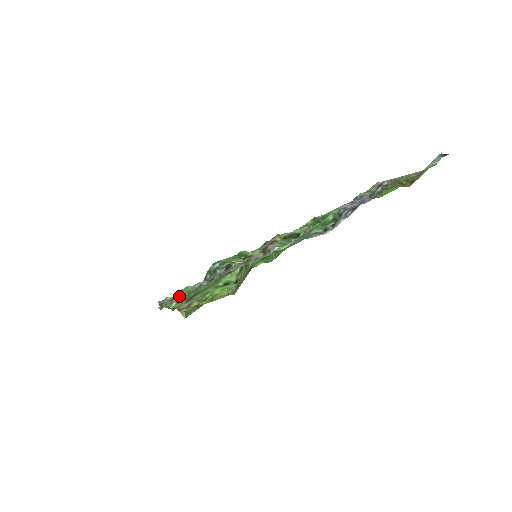
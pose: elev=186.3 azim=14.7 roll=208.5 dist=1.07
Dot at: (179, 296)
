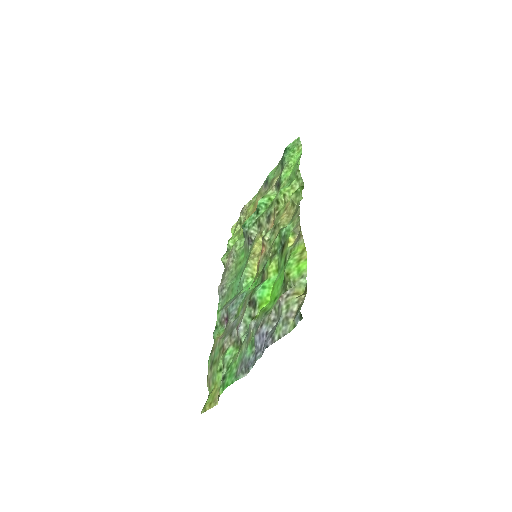
Dot at: (224, 286)
